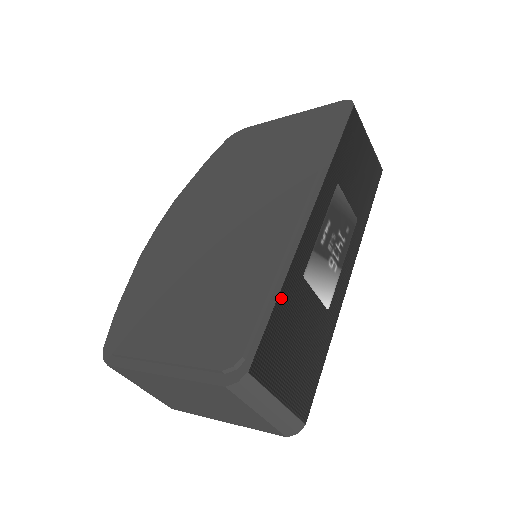
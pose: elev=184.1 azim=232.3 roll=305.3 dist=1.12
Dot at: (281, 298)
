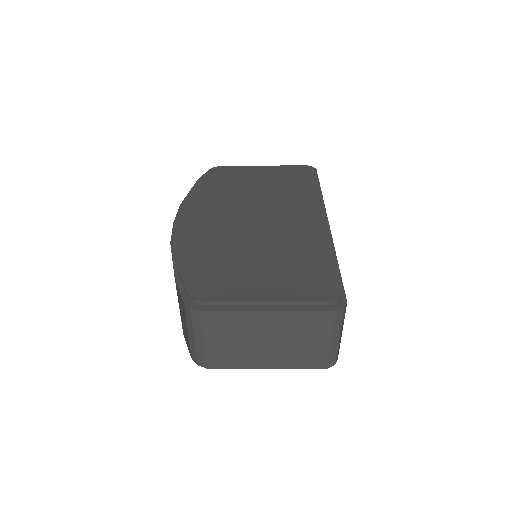
Dot at: occluded
